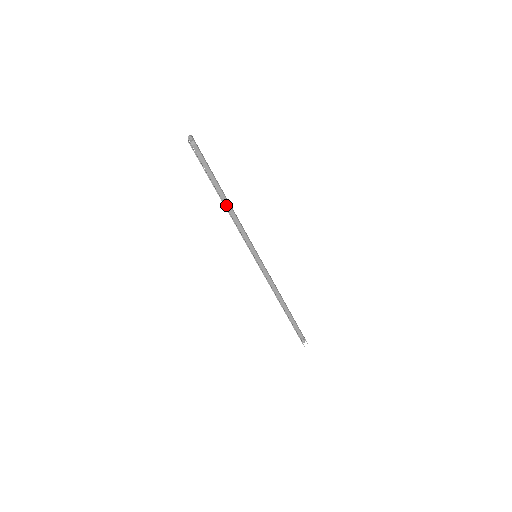
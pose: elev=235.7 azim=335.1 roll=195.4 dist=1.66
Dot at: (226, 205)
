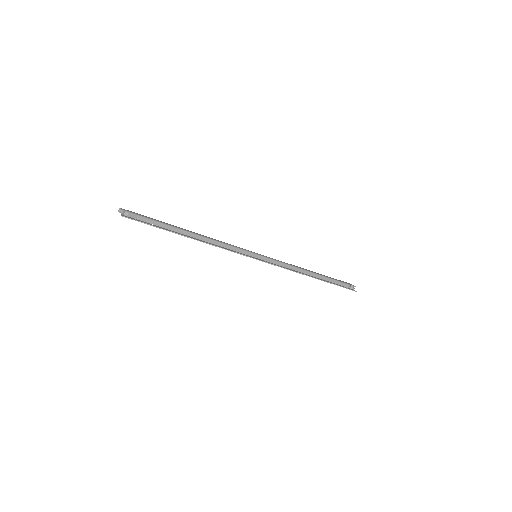
Dot at: (196, 238)
